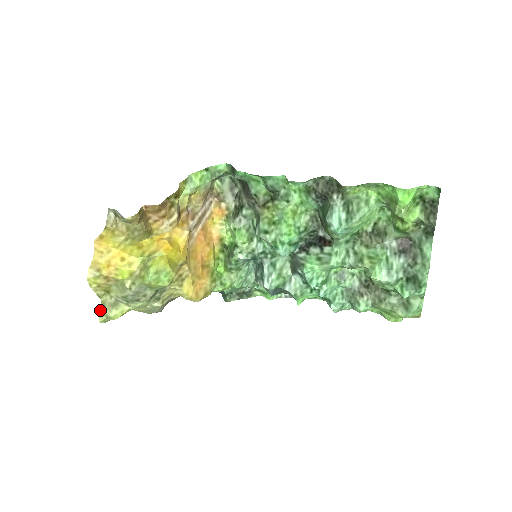
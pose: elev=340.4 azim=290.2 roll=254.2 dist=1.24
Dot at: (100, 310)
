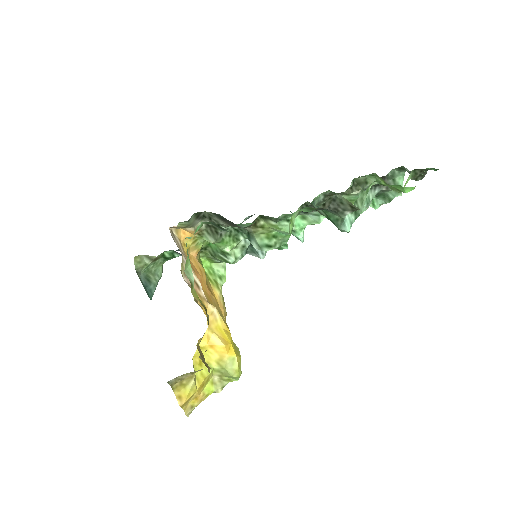
Dot at: occluded
